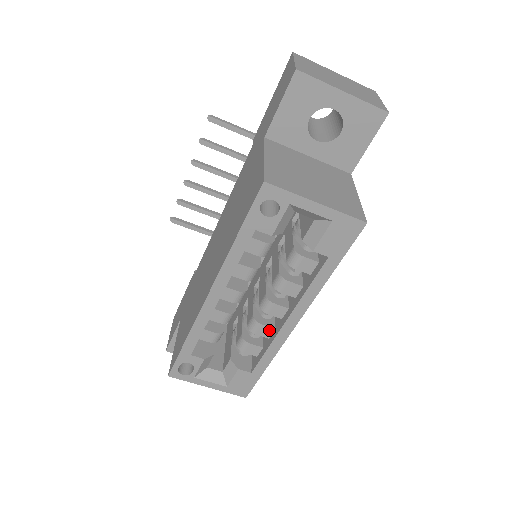
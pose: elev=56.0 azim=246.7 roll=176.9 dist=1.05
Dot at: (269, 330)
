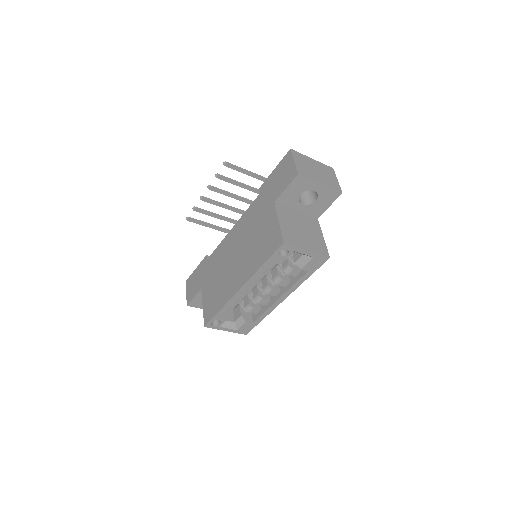
Dot at: (267, 301)
